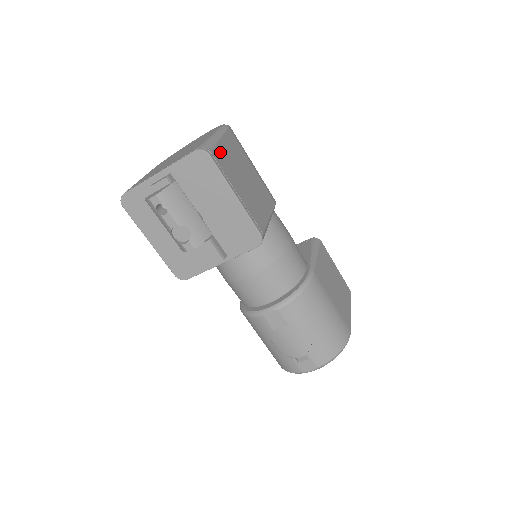
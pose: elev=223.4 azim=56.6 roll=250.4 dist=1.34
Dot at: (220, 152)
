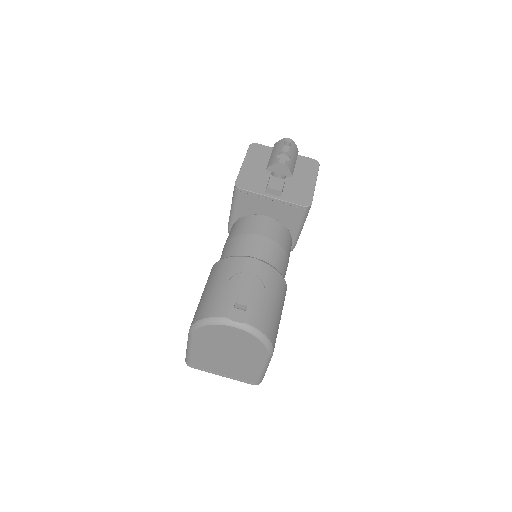
Dot at: occluded
